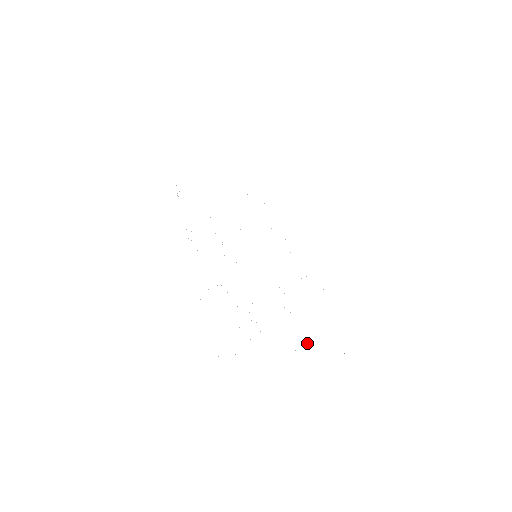
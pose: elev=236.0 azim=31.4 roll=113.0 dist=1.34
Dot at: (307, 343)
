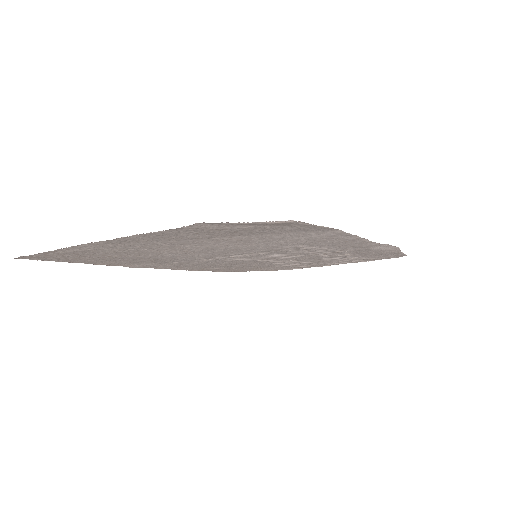
Dot at: (159, 239)
